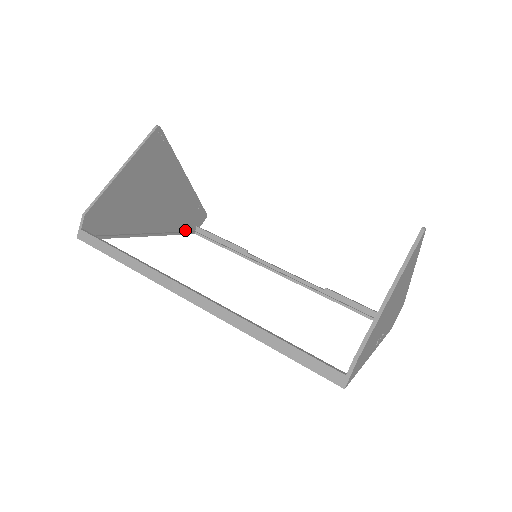
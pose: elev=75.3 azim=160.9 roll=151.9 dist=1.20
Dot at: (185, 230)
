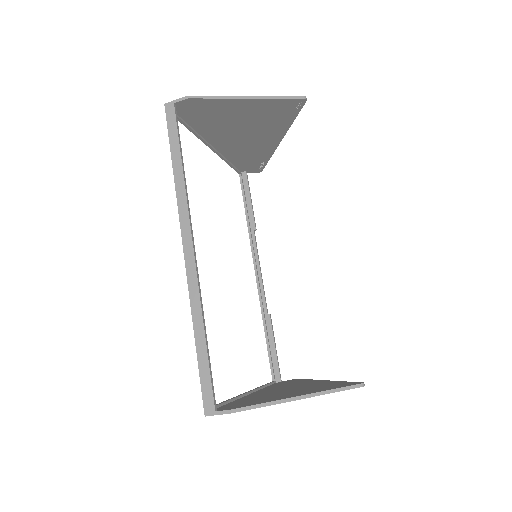
Dot at: (236, 166)
